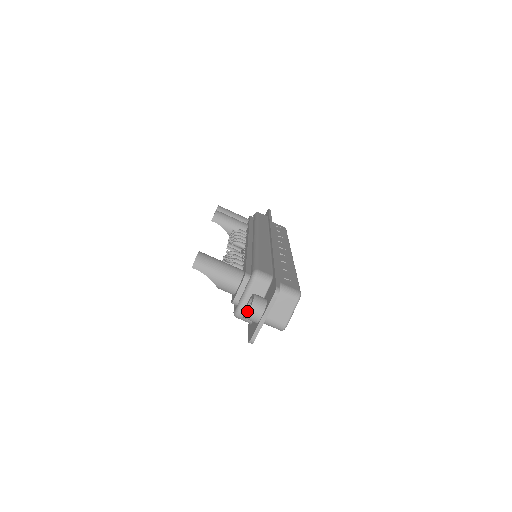
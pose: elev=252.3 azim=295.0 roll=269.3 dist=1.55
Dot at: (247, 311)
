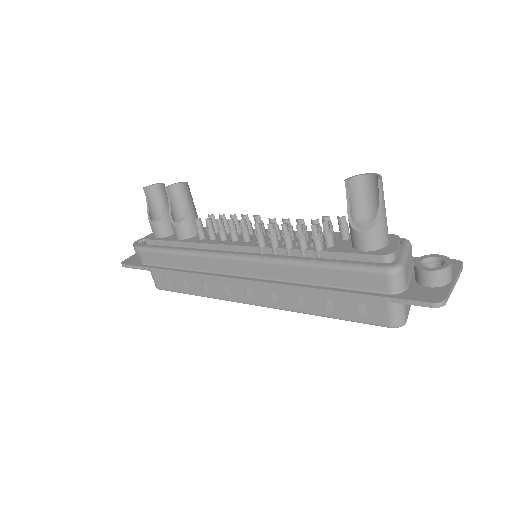
Dot at: (444, 264)
